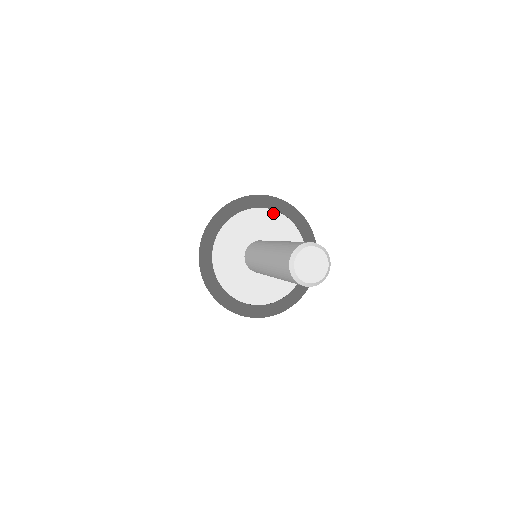
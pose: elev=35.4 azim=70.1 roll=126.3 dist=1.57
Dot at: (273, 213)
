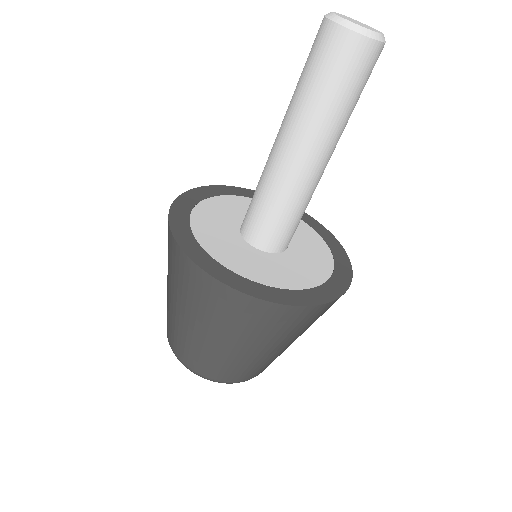
Dot at: occluded
